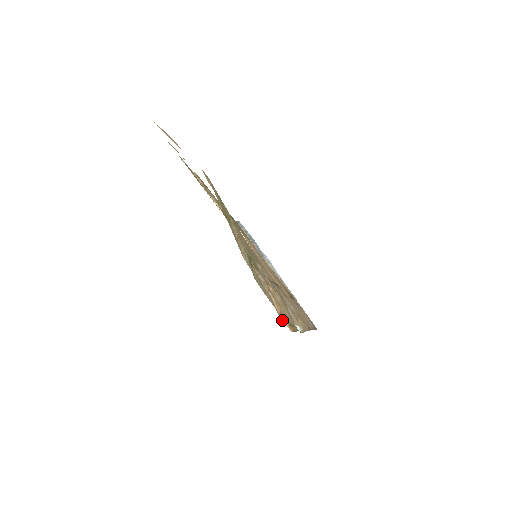
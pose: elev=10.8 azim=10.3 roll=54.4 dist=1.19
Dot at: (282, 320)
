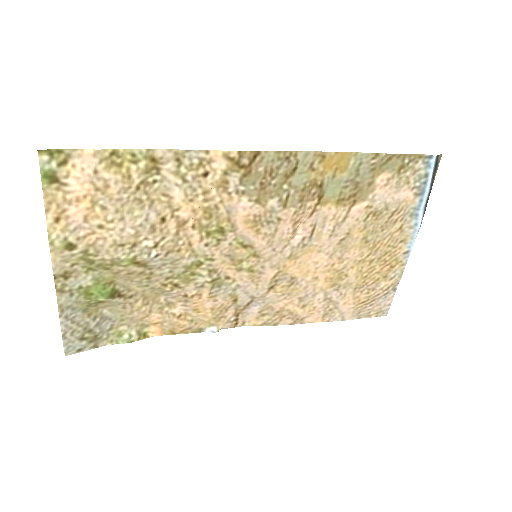
Dot at: (150, 327)
